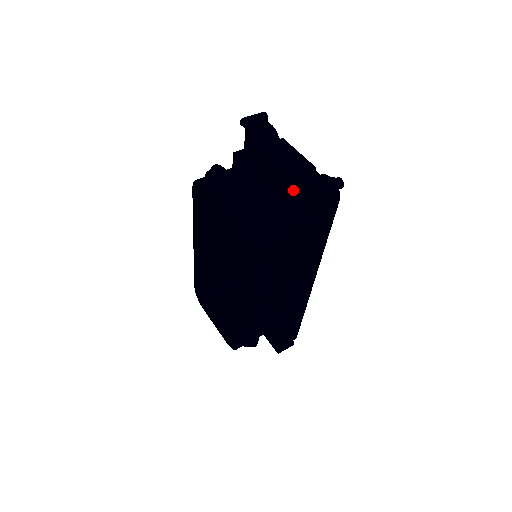
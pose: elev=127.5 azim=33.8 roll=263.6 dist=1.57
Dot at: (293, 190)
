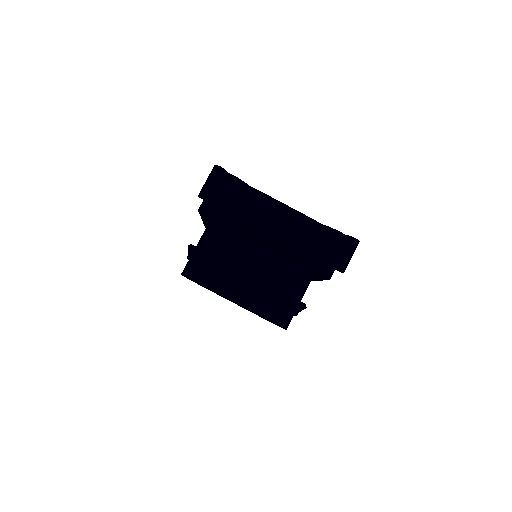
Dot at: occluded
